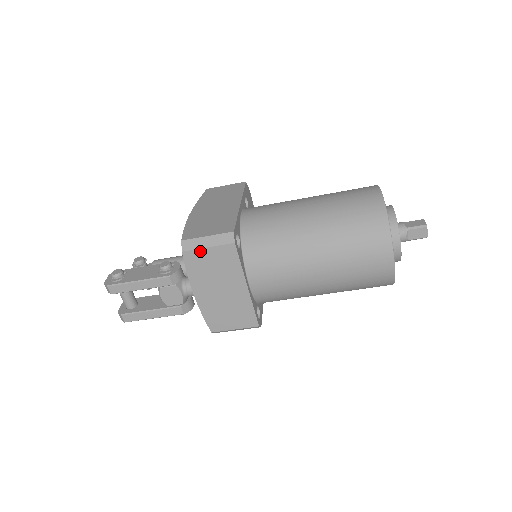
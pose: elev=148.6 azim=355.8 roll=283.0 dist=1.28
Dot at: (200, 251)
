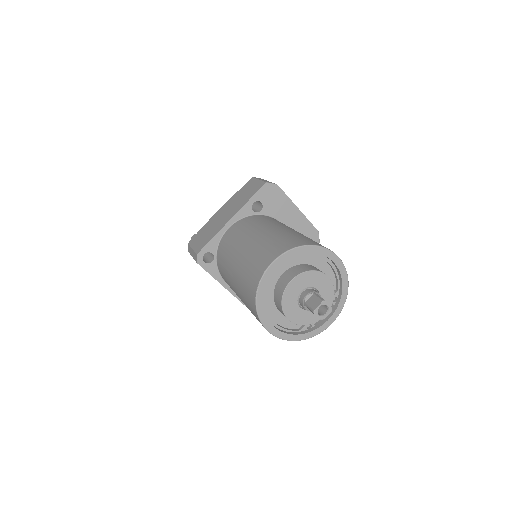
Dot at: occluded
